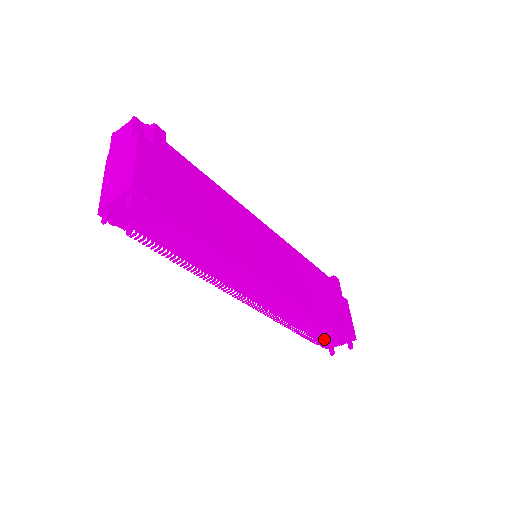
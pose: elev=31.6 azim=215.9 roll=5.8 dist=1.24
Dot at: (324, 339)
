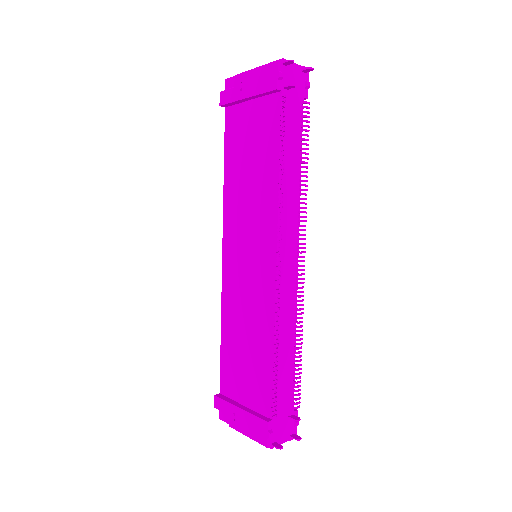
Dot at: (277, 414)
